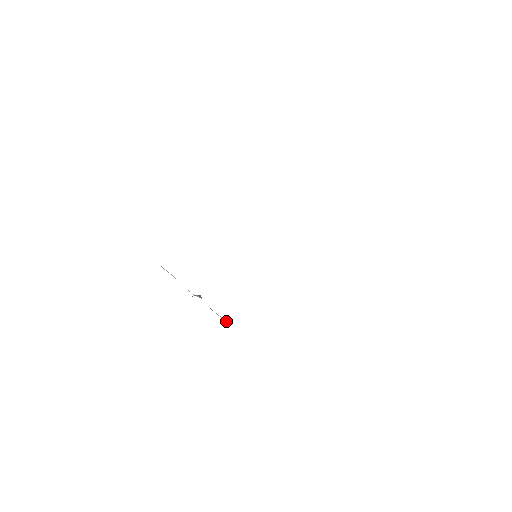
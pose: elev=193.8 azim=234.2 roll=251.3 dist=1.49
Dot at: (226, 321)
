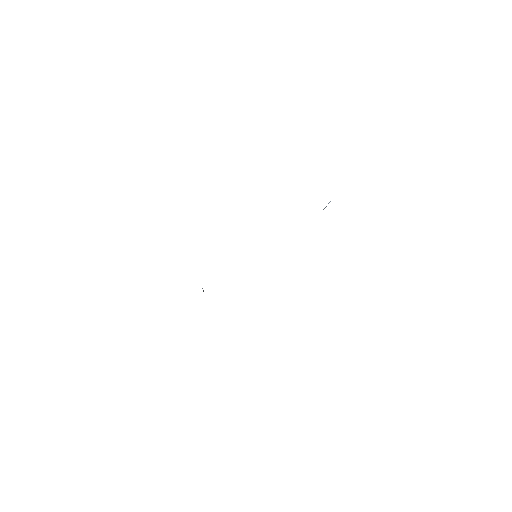
Dot at: occluded
